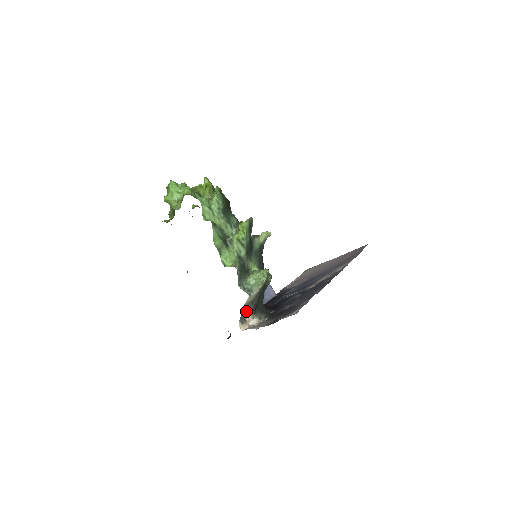
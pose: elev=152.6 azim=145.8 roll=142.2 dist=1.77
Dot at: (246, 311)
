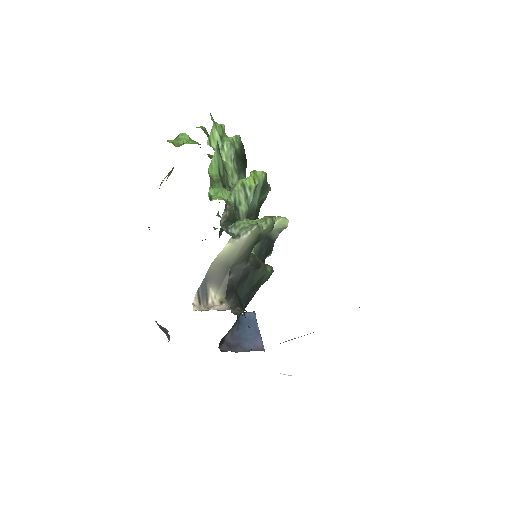
Dot at: (215, 279)
